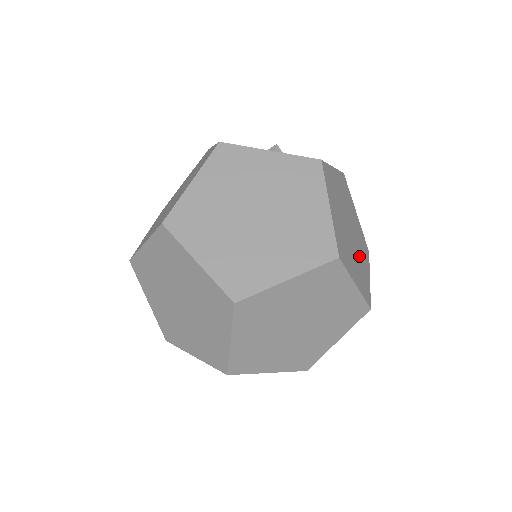
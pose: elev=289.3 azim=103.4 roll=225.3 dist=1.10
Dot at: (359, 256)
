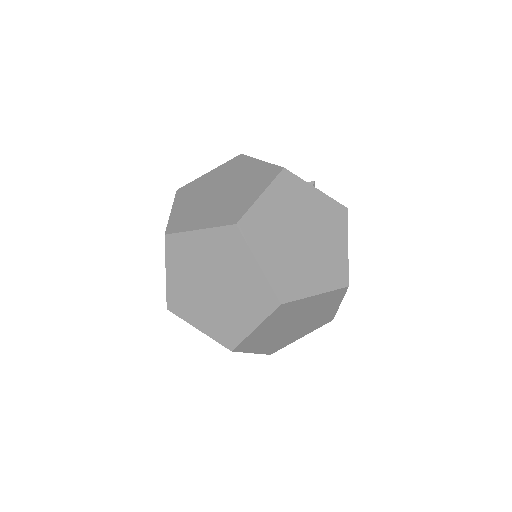
Dot at: occluded
